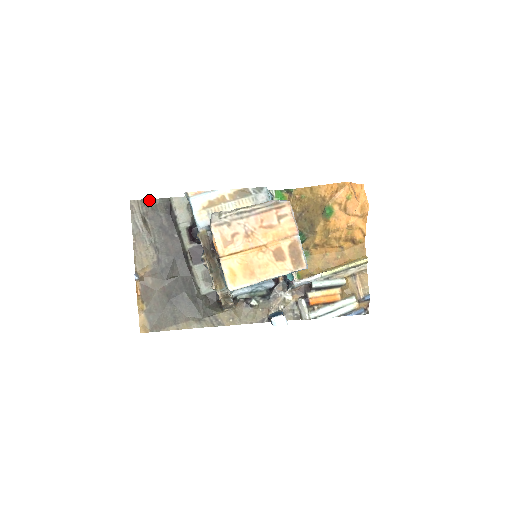
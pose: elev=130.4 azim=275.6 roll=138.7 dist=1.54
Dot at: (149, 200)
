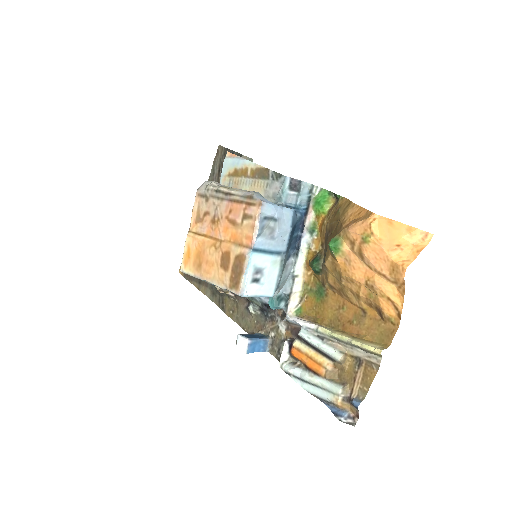
Dot at: (230, 150)
